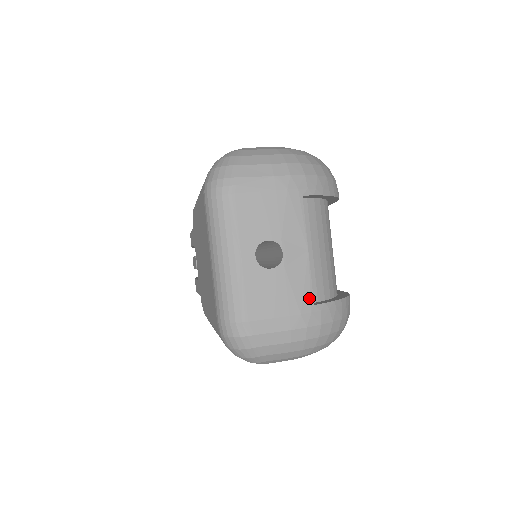
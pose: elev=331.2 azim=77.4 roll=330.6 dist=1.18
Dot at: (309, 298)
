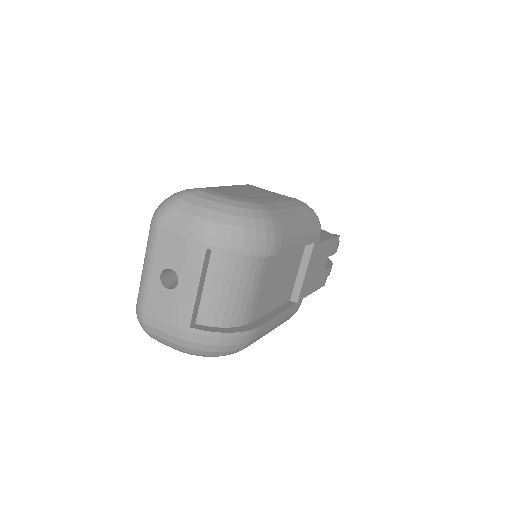
Dot at: (187, 321)
